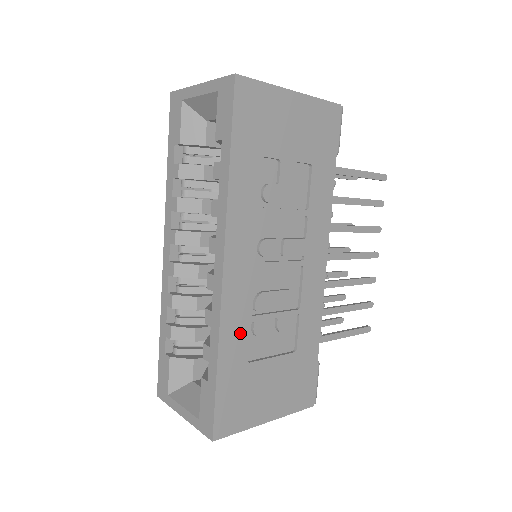
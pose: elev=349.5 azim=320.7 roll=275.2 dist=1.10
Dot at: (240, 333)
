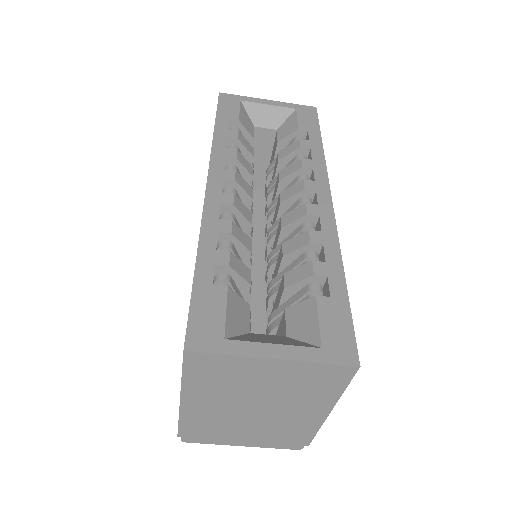
Dot at: occluded
